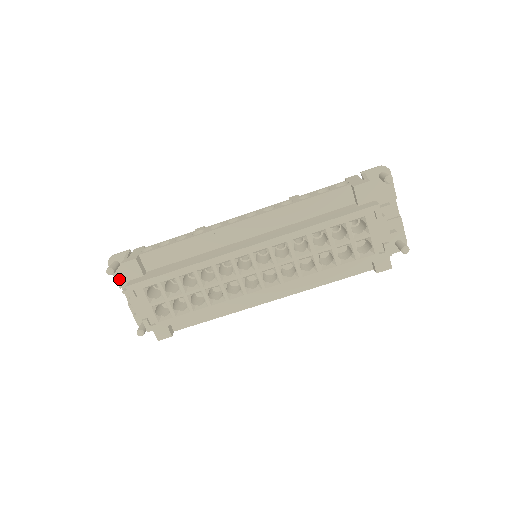
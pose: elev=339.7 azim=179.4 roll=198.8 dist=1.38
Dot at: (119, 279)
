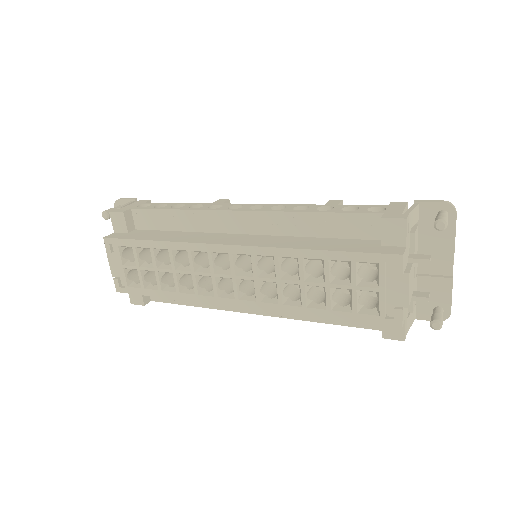
Dot at: occluded
